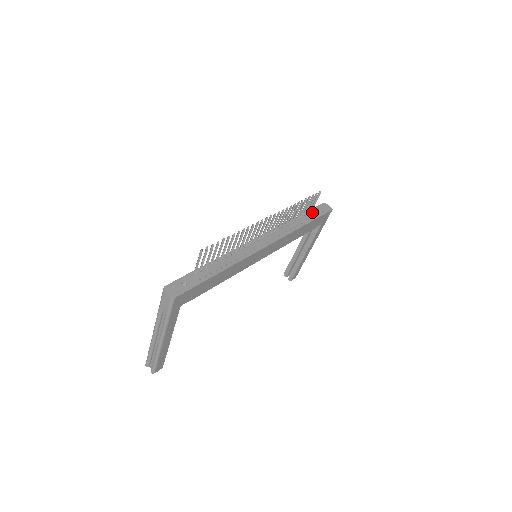
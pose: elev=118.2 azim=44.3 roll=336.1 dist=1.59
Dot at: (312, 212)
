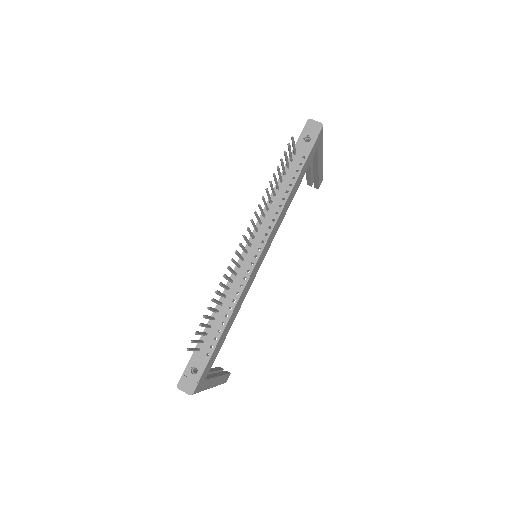
Dot at: (297, 152)
